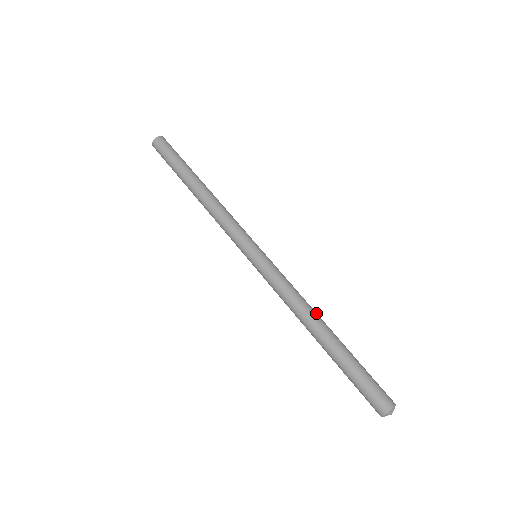
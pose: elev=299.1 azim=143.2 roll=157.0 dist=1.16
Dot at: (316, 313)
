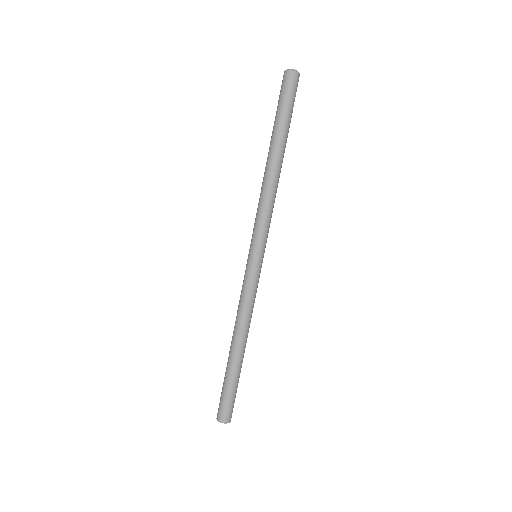
Dot at: occluded
